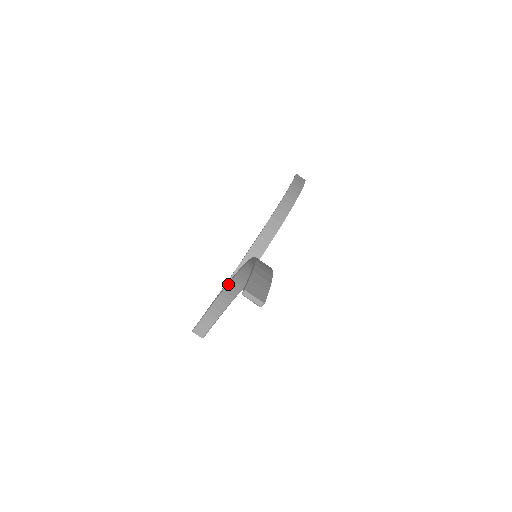
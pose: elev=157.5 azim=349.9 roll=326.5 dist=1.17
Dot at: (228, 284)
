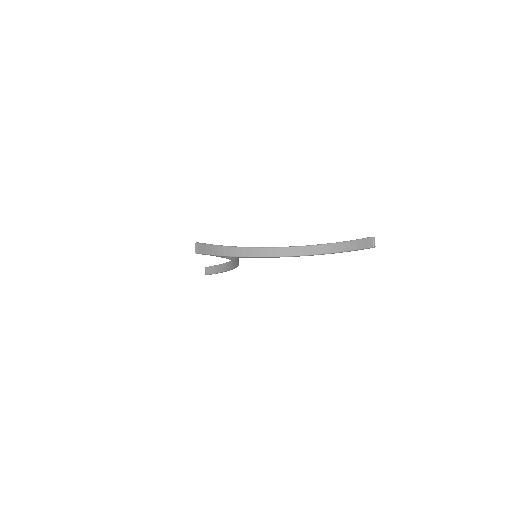
Dot at: (250, 247)
